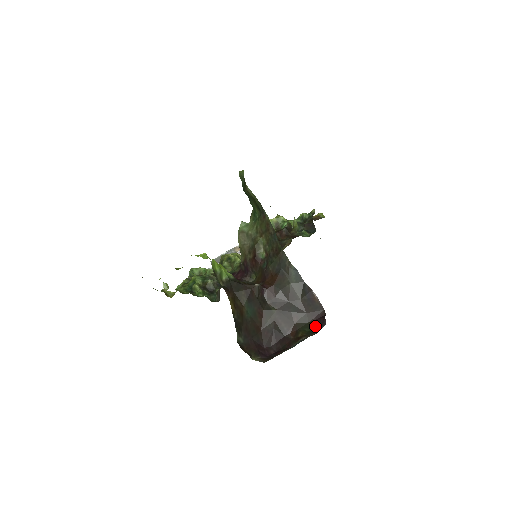
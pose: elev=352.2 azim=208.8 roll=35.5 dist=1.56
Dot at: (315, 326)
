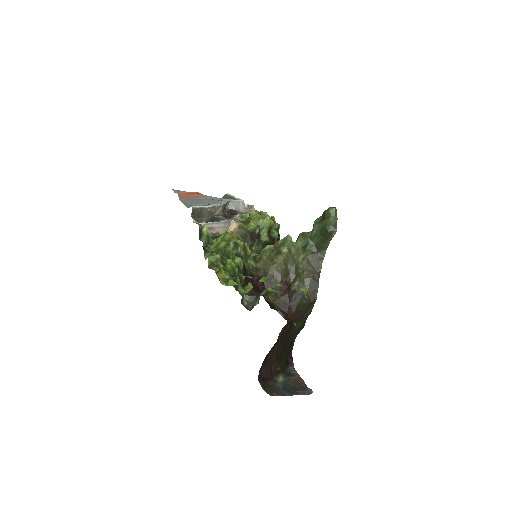
Dot at: (286, 364)
